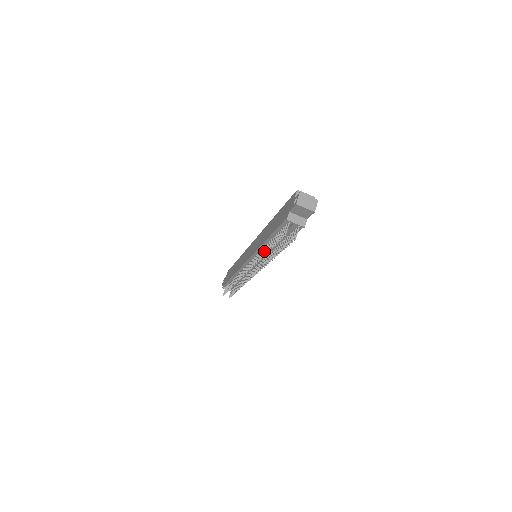
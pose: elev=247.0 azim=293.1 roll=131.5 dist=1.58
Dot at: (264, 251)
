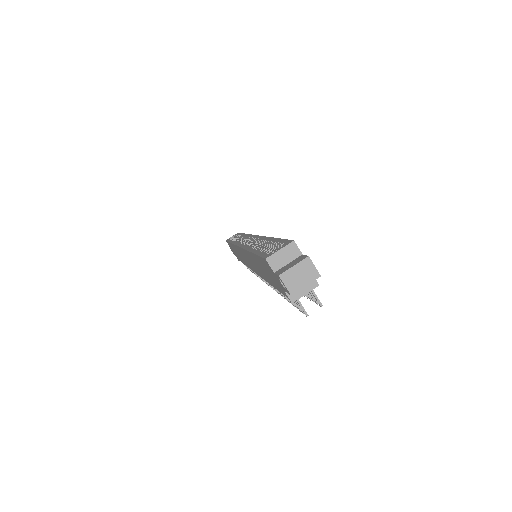
Dot at: occluded
